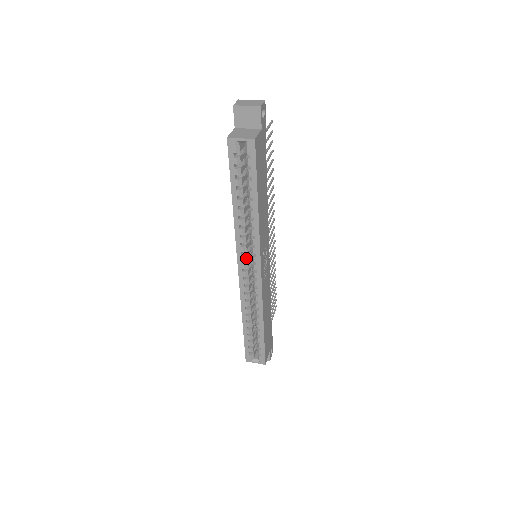
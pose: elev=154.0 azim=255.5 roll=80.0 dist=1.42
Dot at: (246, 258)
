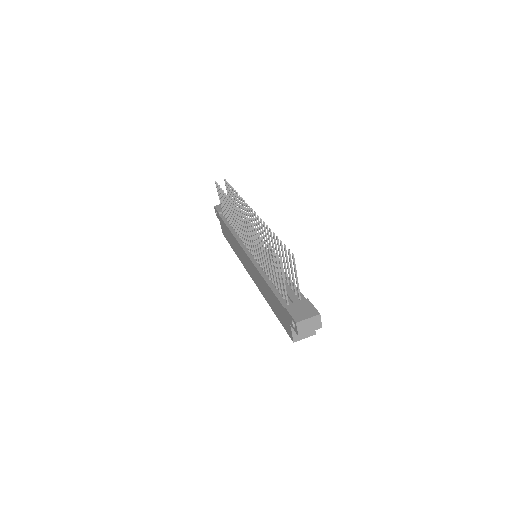
Dot at: occluded
